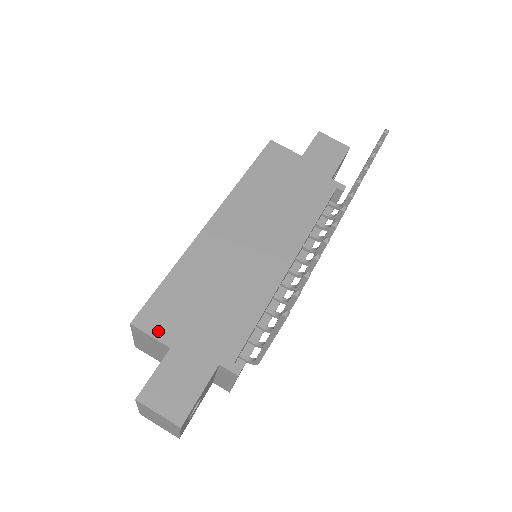
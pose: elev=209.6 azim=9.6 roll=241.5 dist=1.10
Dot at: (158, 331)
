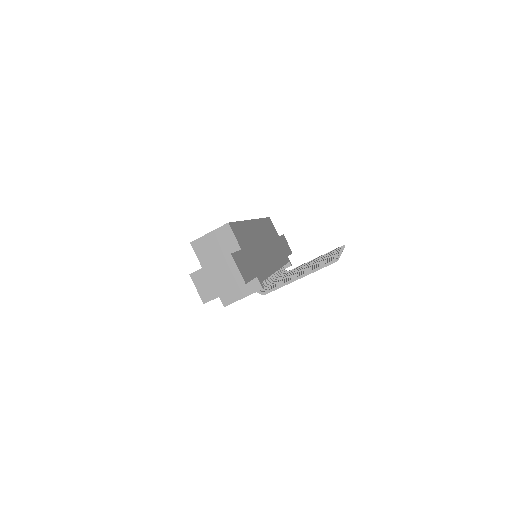
Dot at: (237, 238)
